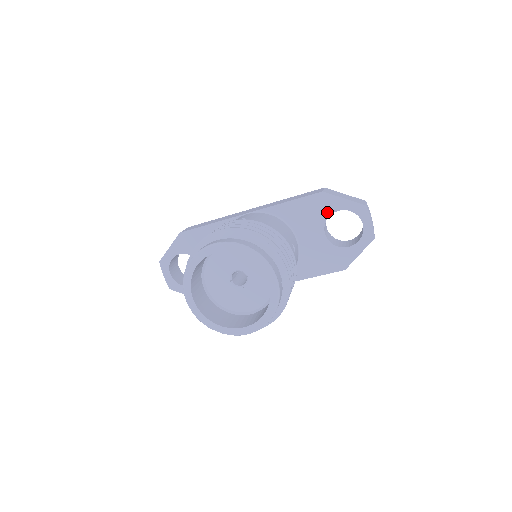
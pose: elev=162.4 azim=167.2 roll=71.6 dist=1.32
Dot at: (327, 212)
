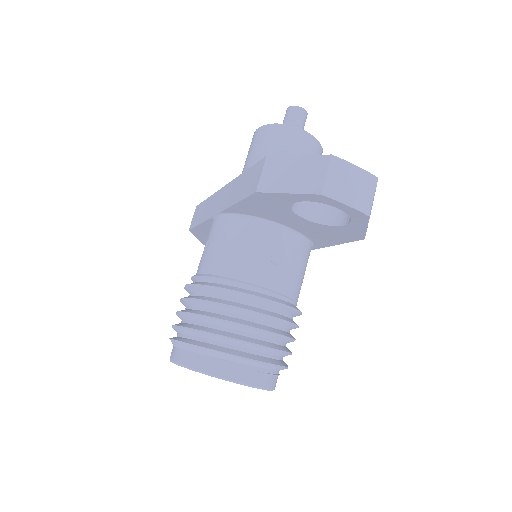
Dot at: (284, 205)
